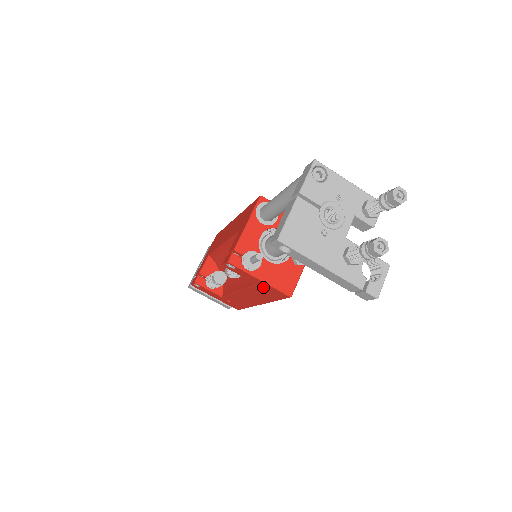
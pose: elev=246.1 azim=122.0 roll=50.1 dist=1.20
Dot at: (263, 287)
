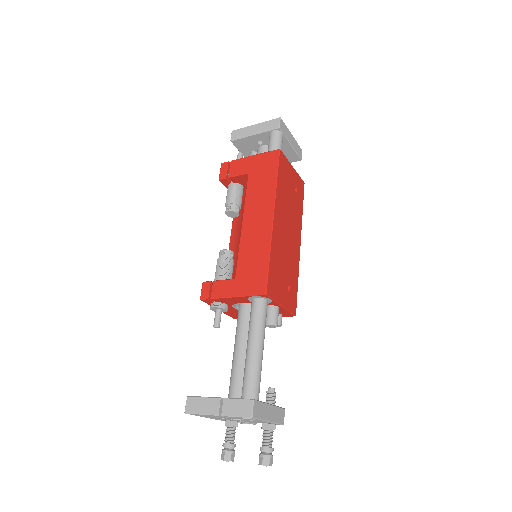
Dot at: occluded
